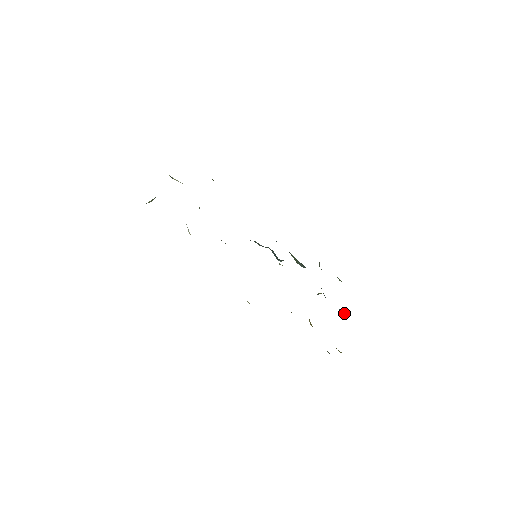
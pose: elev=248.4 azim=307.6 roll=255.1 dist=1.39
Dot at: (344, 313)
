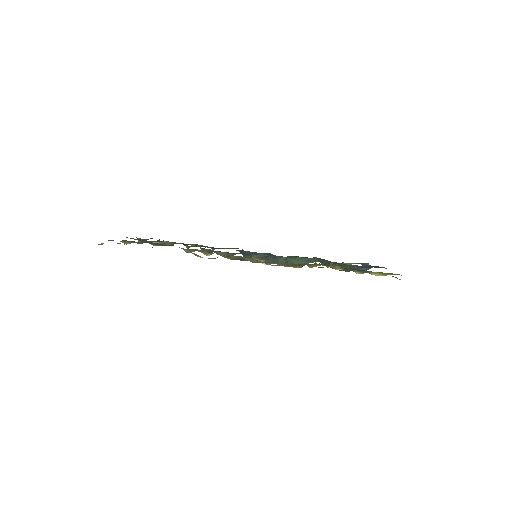
Dot at: (365, 269)
